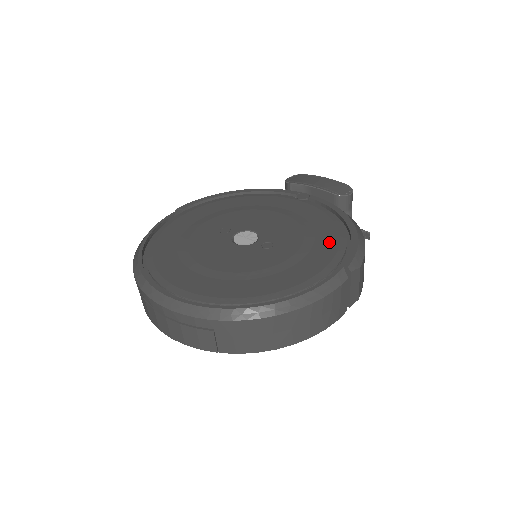
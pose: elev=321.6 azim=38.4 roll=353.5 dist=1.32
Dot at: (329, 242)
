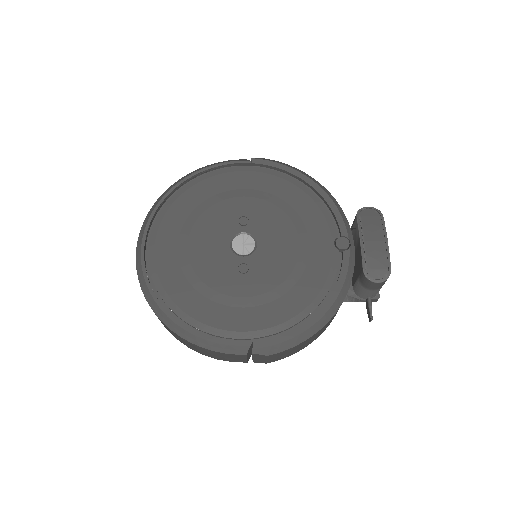
Dot at: (280, 313)
